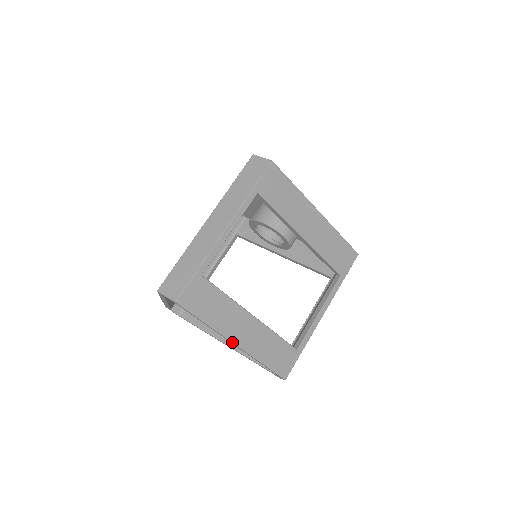
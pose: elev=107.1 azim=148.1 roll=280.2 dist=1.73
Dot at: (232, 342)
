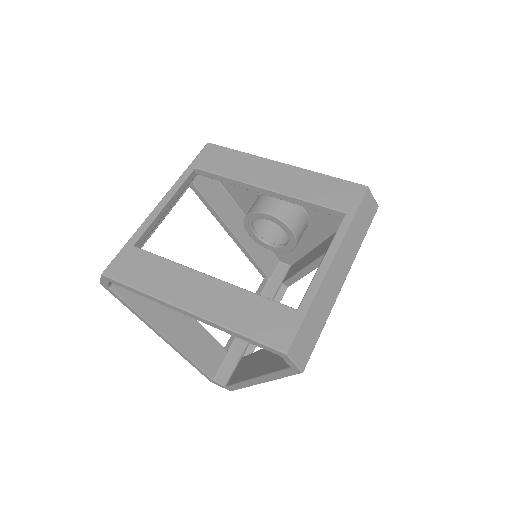
Dot at: (181, 309)
